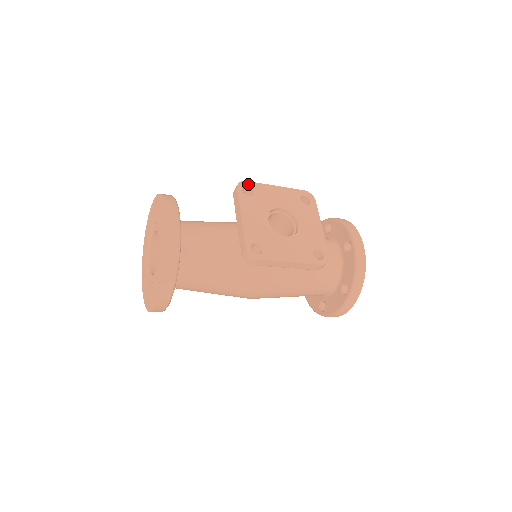
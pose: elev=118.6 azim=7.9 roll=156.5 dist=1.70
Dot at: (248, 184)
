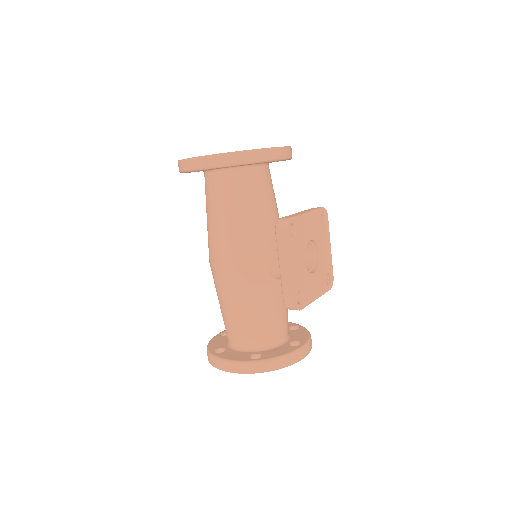
Dot at: (327, 218)
